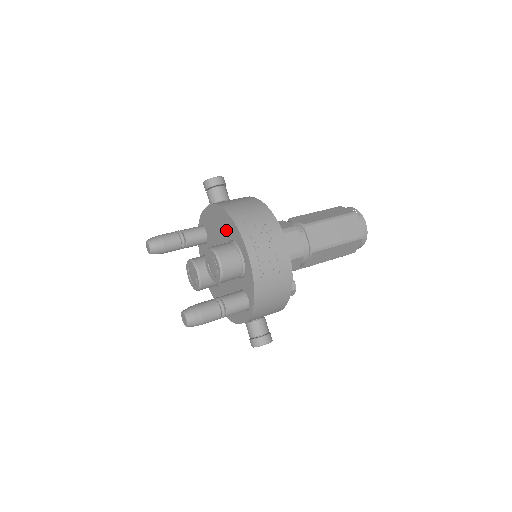
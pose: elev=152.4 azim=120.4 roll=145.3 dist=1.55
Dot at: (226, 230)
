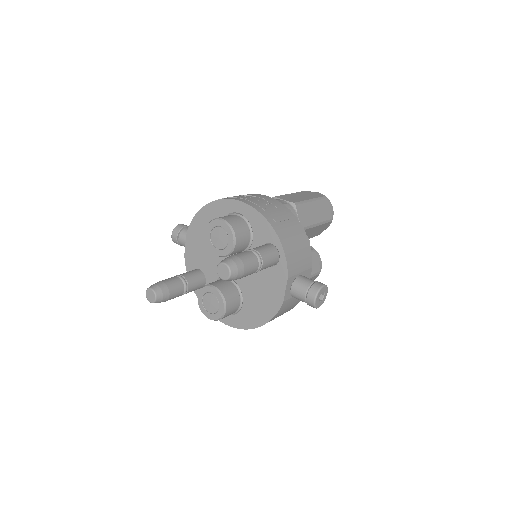
Dot at: occluded
